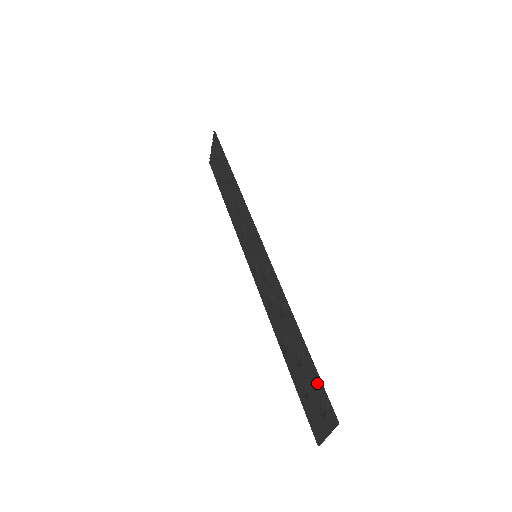
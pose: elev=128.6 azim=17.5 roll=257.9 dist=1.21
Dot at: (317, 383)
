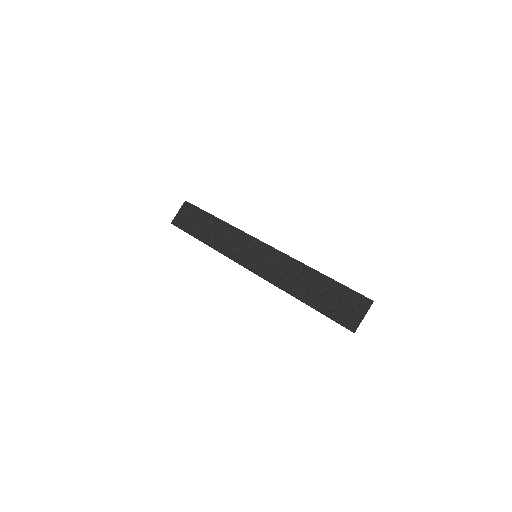
Dot at: (348, 291)
